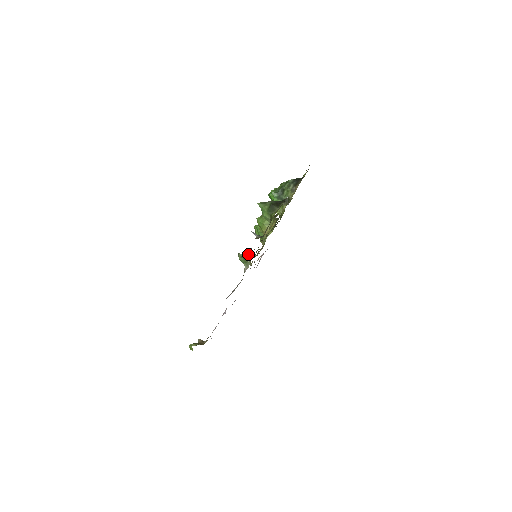
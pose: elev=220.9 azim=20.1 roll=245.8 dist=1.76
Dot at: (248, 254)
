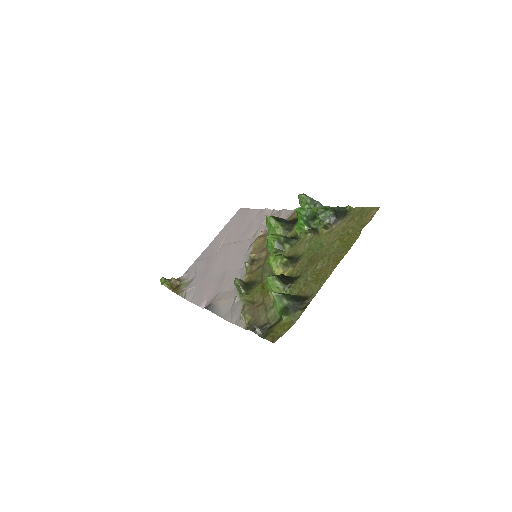
Dot at: (243, 315)
